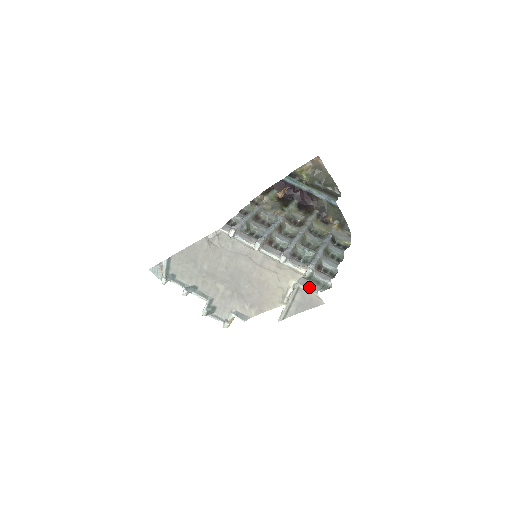
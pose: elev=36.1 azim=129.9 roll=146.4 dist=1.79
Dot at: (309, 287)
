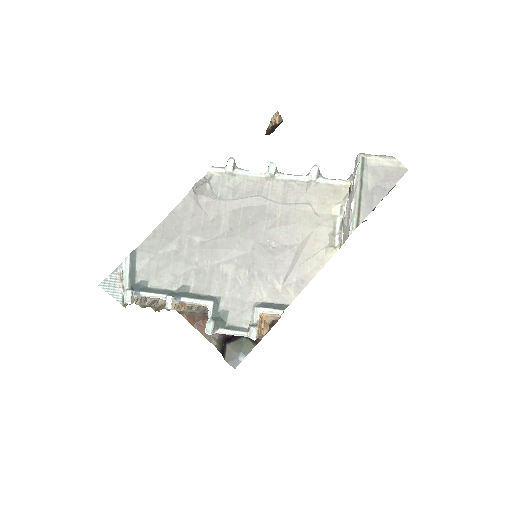
Dot at: (376, 155)
